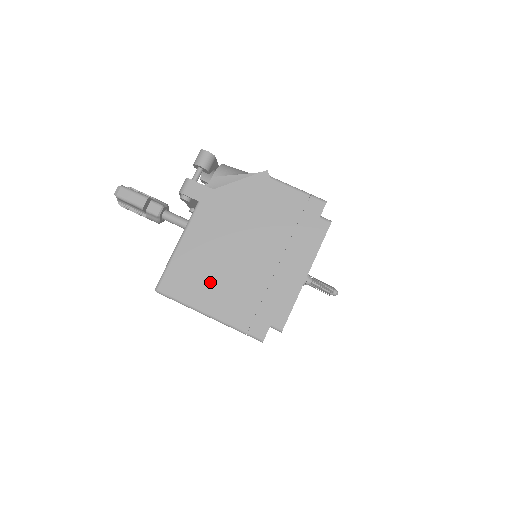
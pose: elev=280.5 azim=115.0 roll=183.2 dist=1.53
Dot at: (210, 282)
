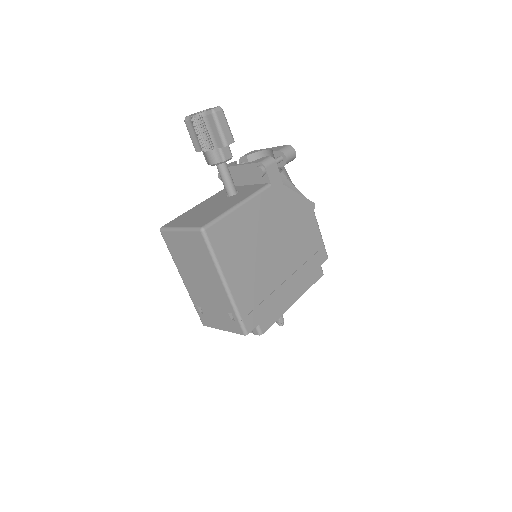
Dot at: (243, 257)
